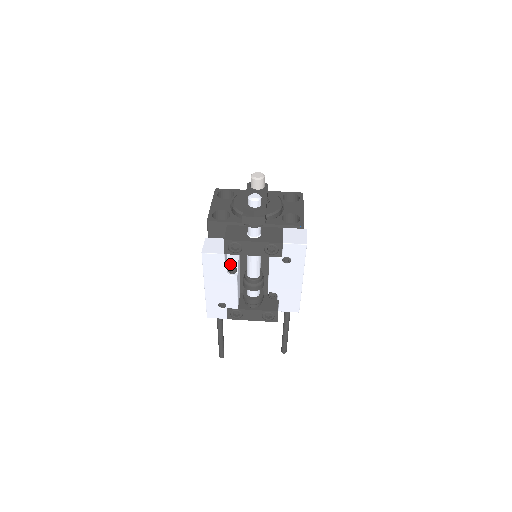
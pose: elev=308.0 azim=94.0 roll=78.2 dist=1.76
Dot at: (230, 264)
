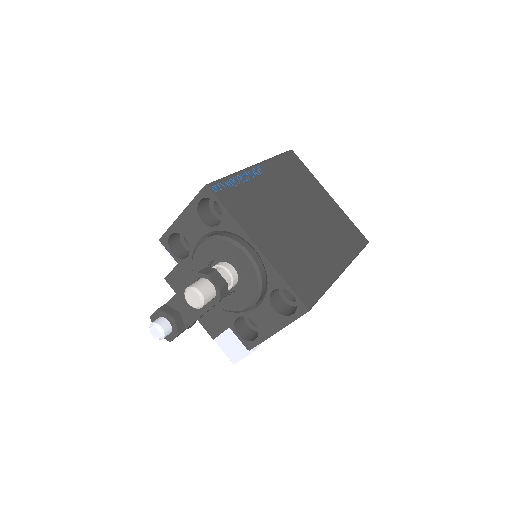
Dot at: occluded
